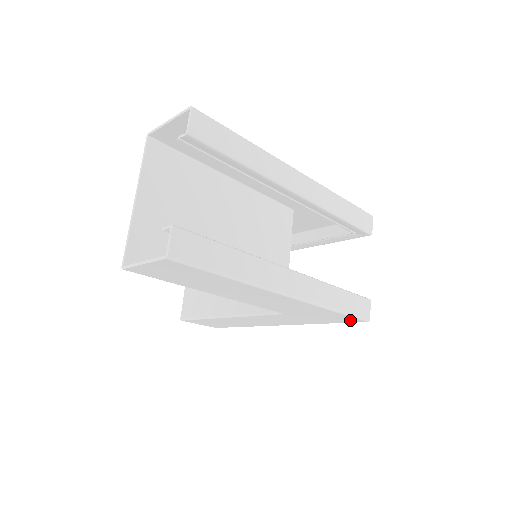
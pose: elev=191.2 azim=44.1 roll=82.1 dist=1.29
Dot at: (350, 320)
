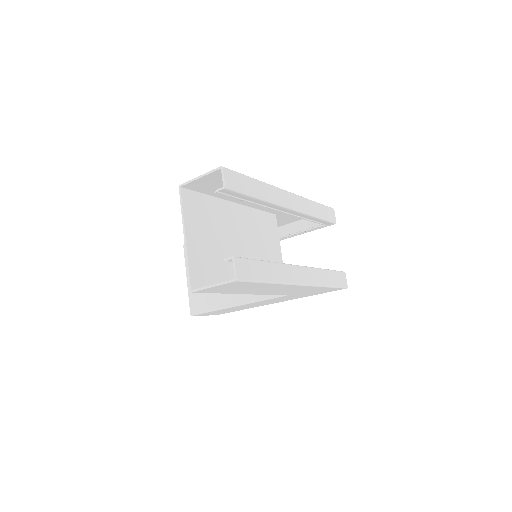
Dot at: (334, 290)
